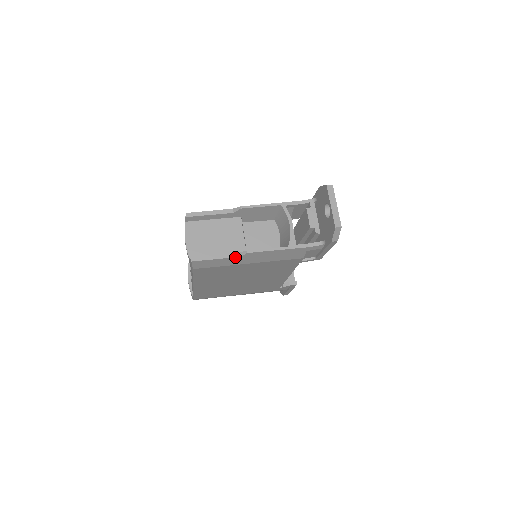
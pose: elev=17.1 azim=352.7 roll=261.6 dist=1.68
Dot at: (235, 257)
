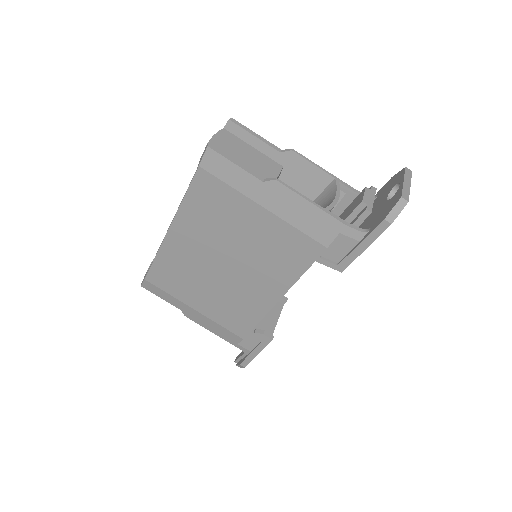
Dot at: (257, 178)
